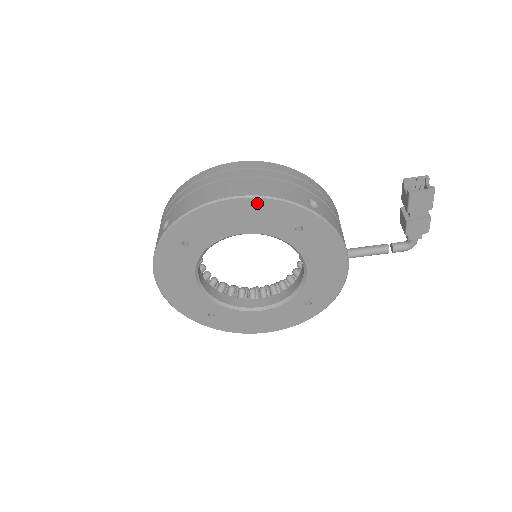
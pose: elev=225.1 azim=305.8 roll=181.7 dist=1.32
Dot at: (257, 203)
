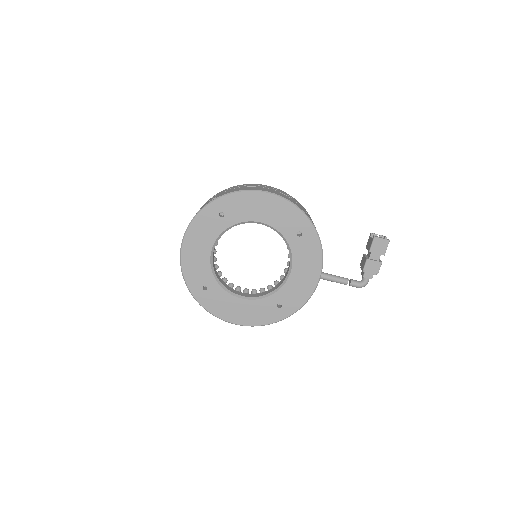
Dot at: (282, 203)
